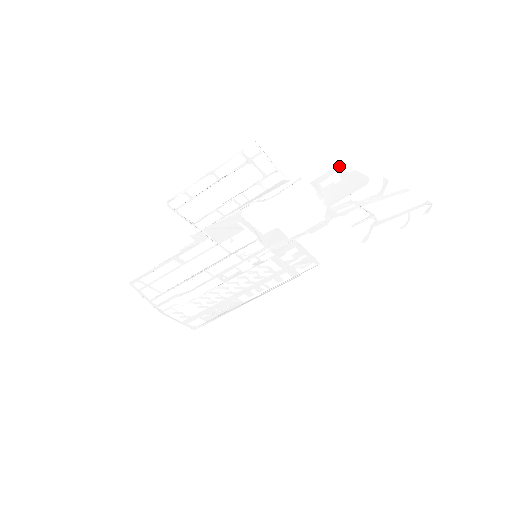
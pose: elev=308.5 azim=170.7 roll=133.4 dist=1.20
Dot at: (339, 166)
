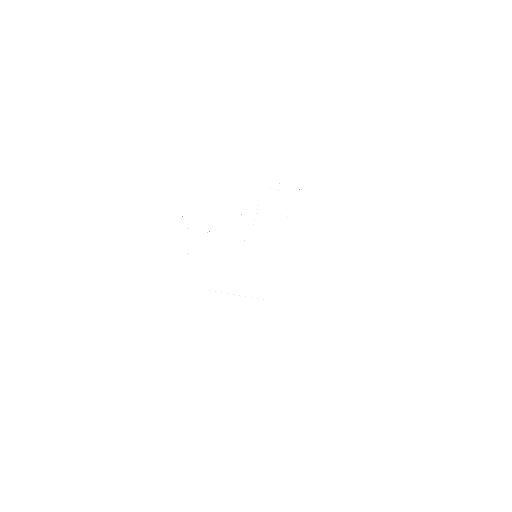
Dot at: (324, 240)
